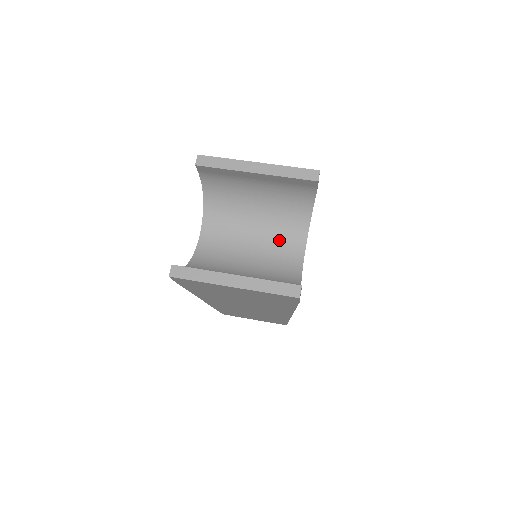
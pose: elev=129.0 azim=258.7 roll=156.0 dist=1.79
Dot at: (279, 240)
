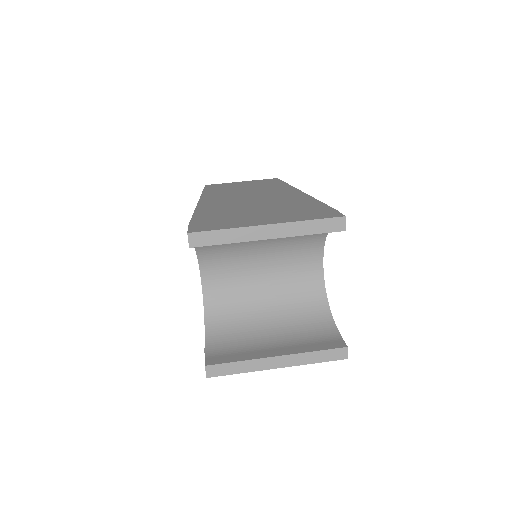
Dot at: (293, 264)
